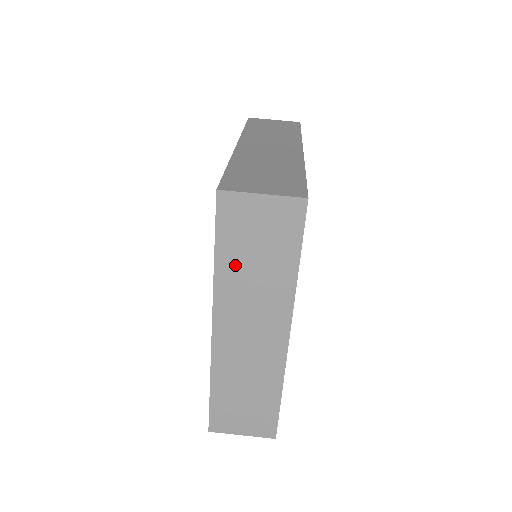
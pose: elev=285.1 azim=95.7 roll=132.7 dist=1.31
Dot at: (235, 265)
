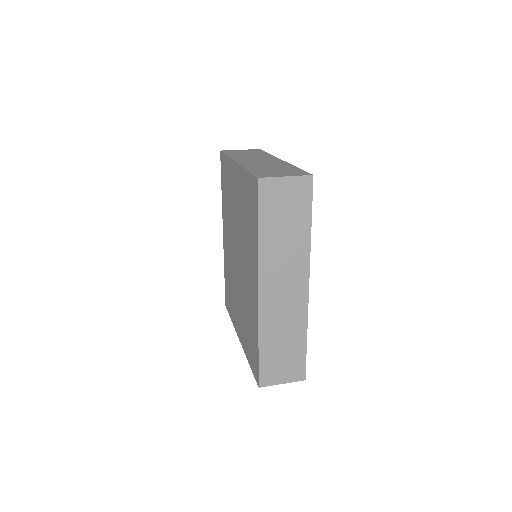
Dot at: (238, 155)
